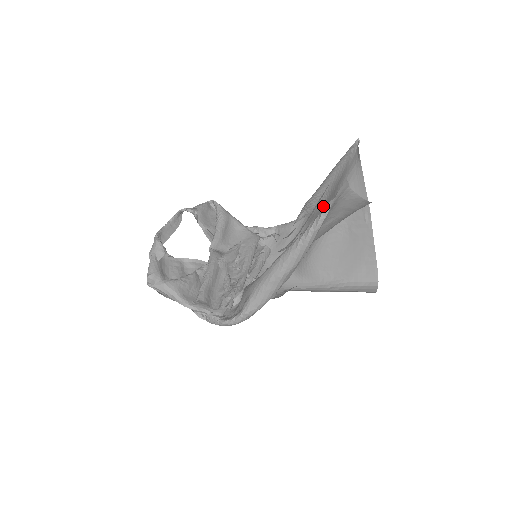
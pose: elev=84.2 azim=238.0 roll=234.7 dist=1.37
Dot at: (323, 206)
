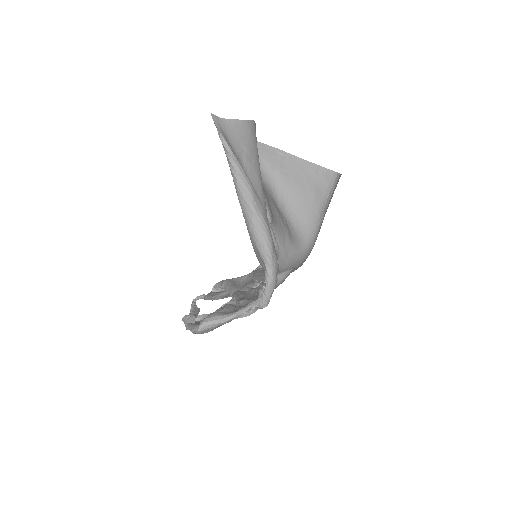
Dot at: (264, 193)
